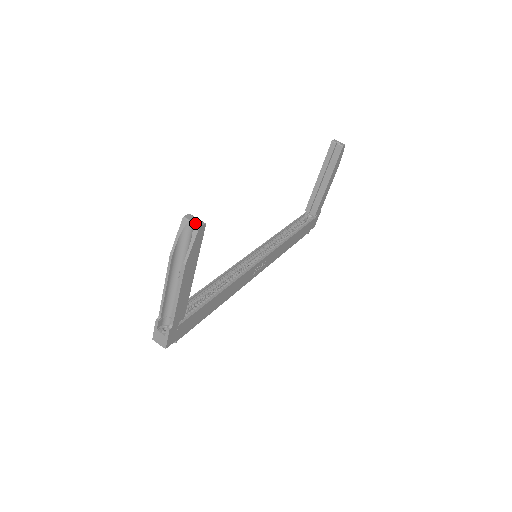
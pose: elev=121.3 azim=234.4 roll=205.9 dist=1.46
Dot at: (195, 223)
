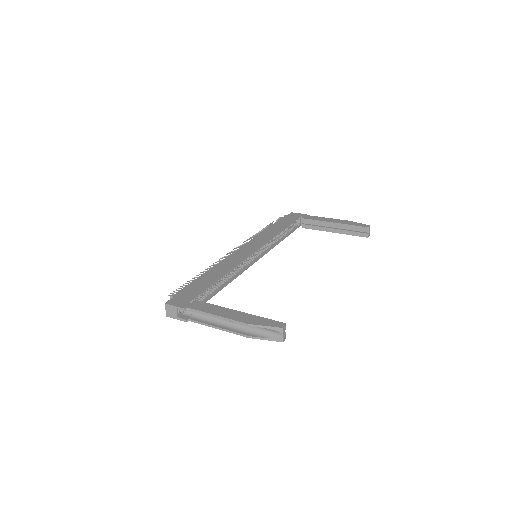
Dot at: (284, 337)
